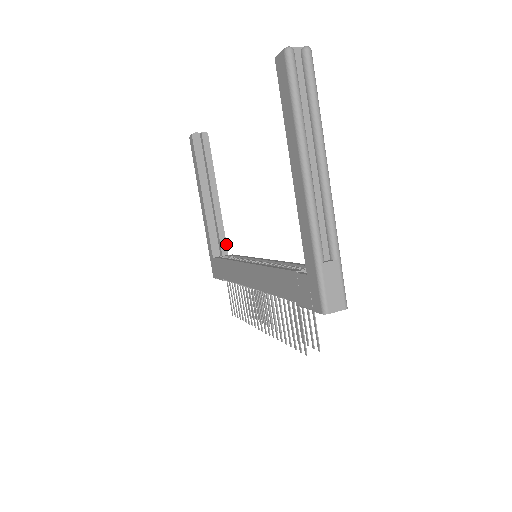
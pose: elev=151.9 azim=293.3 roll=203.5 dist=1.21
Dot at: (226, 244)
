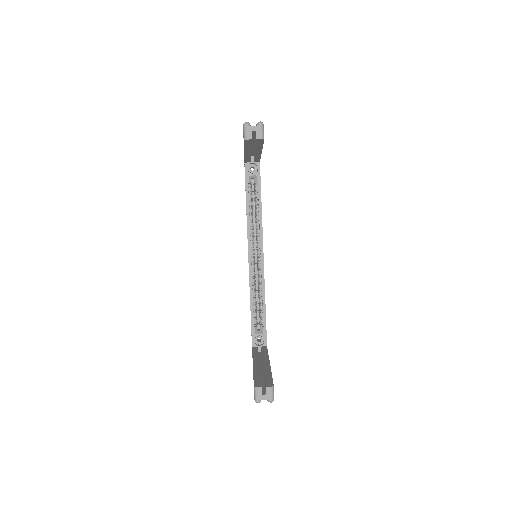
Dot at: occluded
